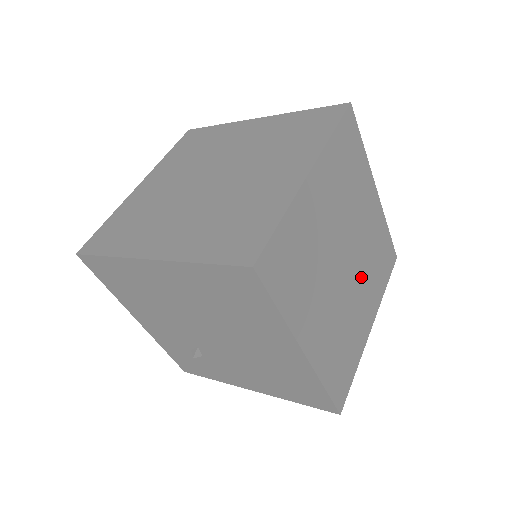
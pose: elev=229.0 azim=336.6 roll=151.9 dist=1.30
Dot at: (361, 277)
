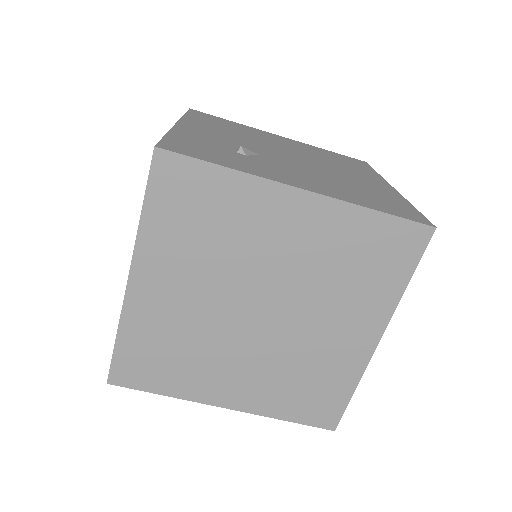
Dot at: (313, 307)
